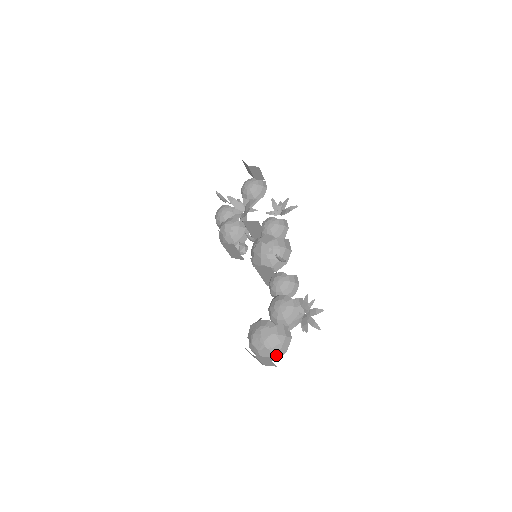
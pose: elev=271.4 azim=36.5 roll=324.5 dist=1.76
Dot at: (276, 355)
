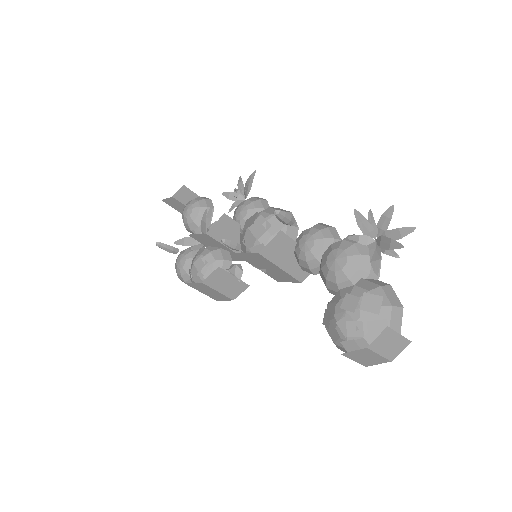
Dot at: (394, 323)
